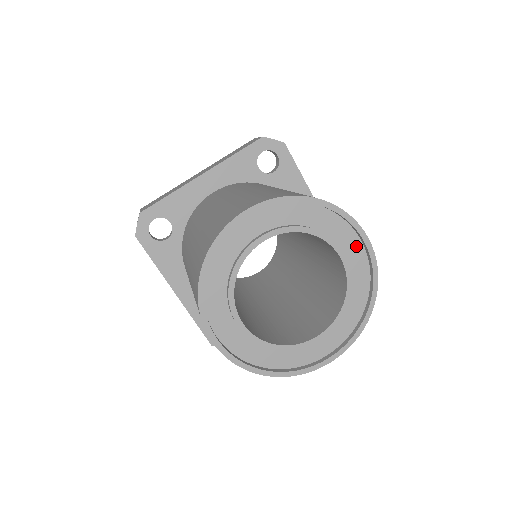
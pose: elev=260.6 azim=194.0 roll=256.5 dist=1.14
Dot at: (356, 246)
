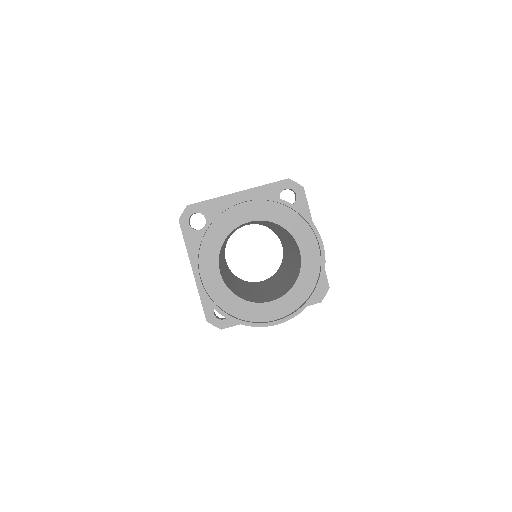
Dot at: (314, 247)
